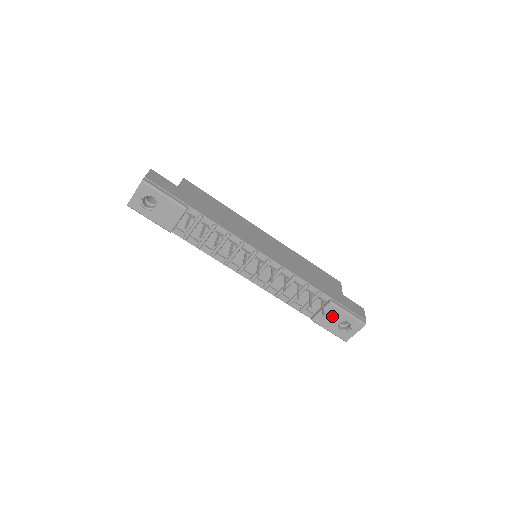
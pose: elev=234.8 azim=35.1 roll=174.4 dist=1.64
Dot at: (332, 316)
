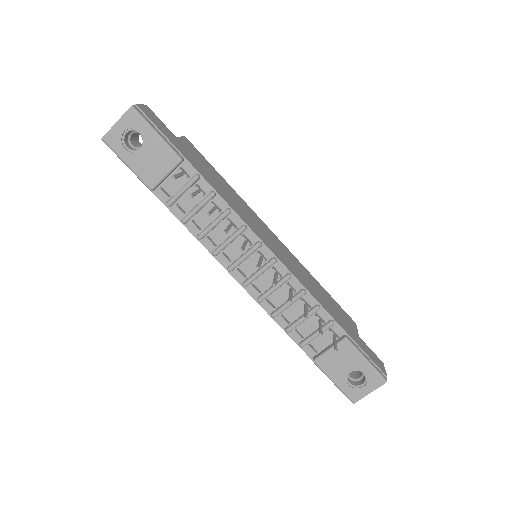
Dot at: (343, 360)
